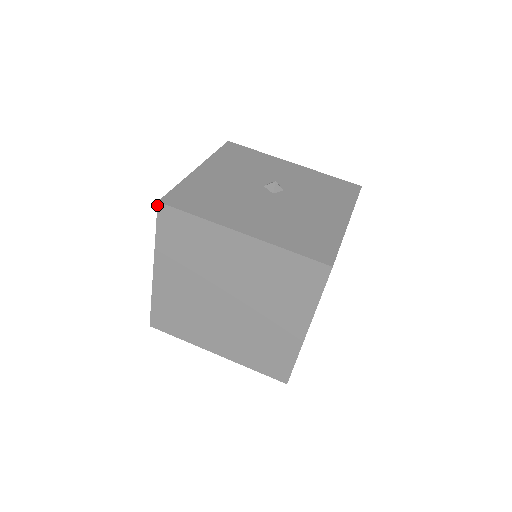
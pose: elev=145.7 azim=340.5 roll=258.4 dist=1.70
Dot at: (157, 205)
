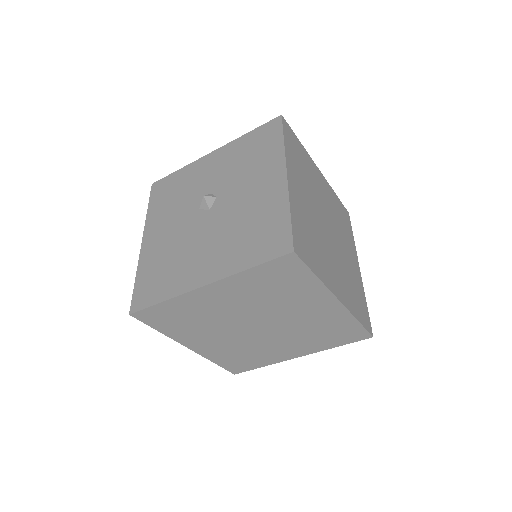
Dot at: occluded
